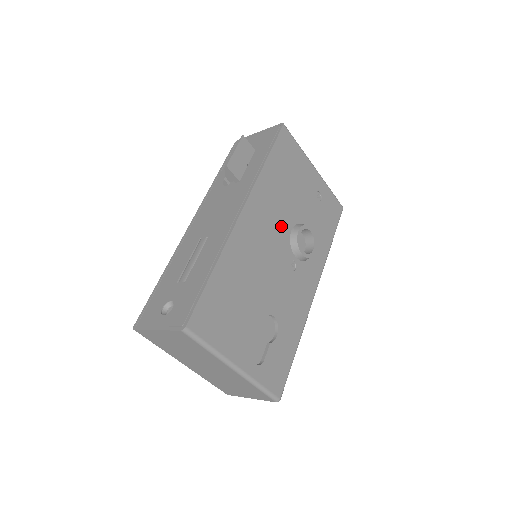
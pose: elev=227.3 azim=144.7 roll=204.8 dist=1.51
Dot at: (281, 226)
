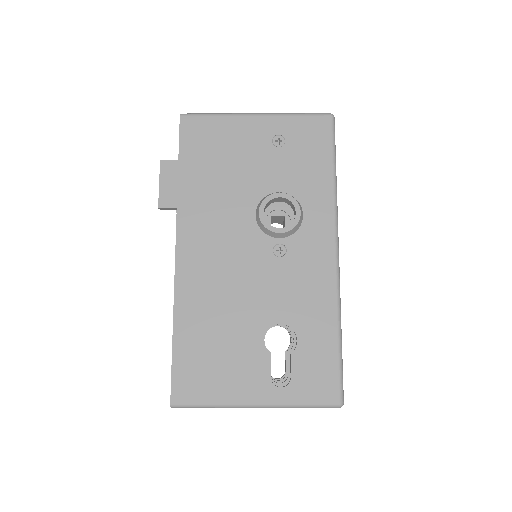
Dot at: (237, 223)
